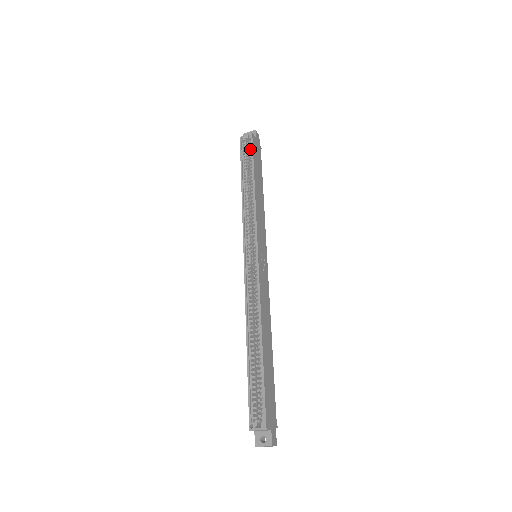
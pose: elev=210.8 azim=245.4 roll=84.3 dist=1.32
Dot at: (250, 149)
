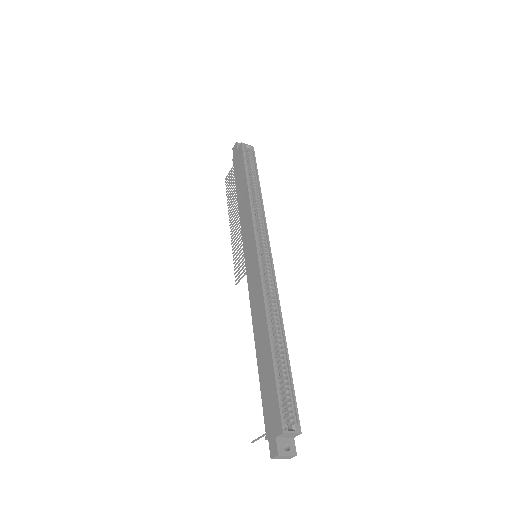
Dot at: (250, 159)
